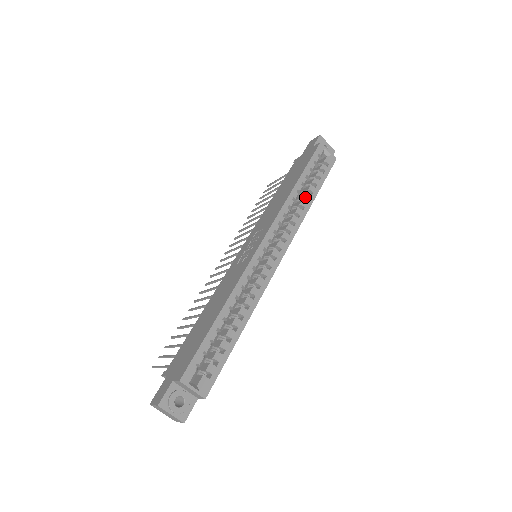
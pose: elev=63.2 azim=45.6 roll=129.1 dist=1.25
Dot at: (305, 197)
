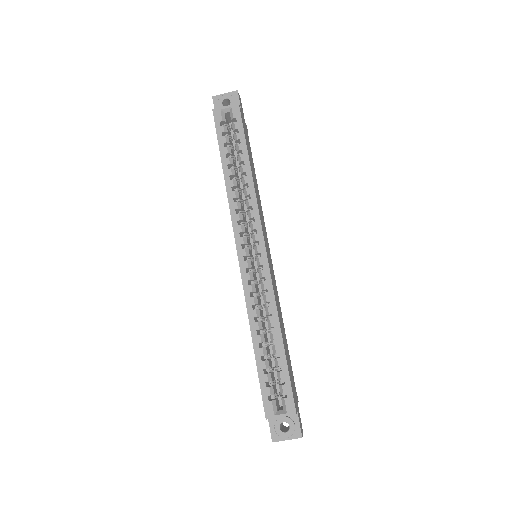
Dot at: (241, 173)
